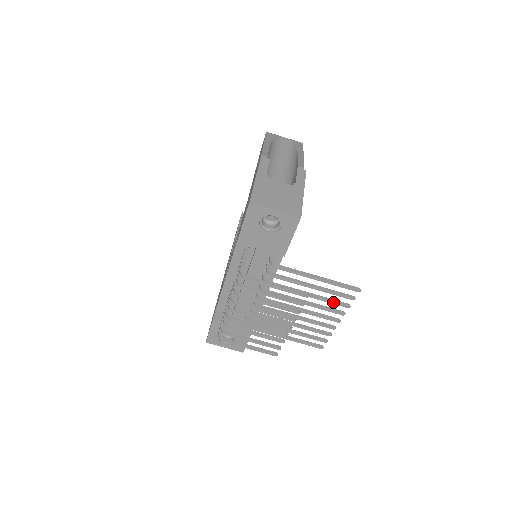
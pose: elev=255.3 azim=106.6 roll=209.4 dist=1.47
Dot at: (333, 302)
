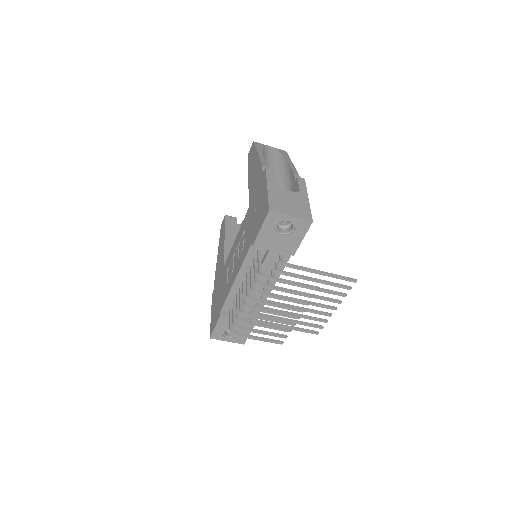
Dot at: (333, 293)
